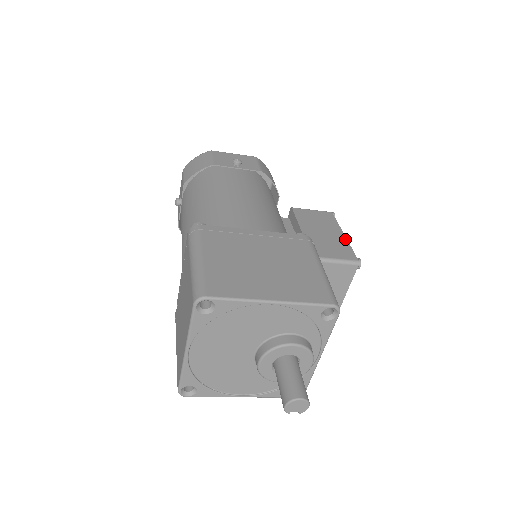
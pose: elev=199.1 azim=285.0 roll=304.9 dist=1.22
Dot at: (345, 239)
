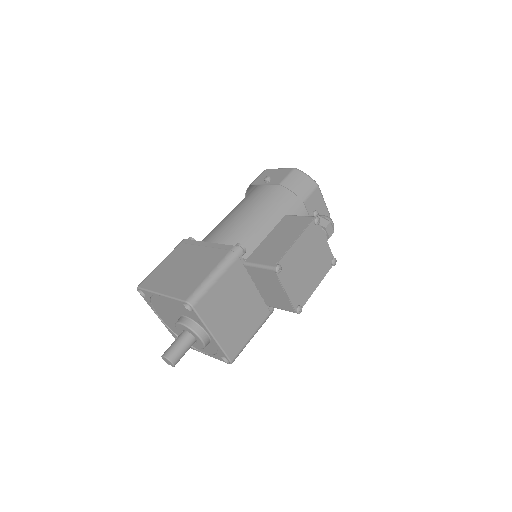
Dot at: (290, 245)
